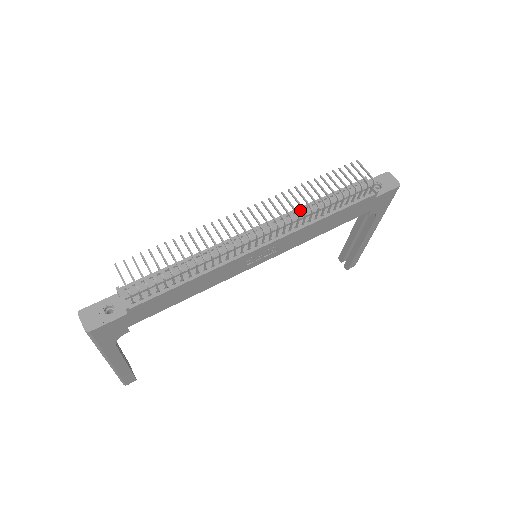
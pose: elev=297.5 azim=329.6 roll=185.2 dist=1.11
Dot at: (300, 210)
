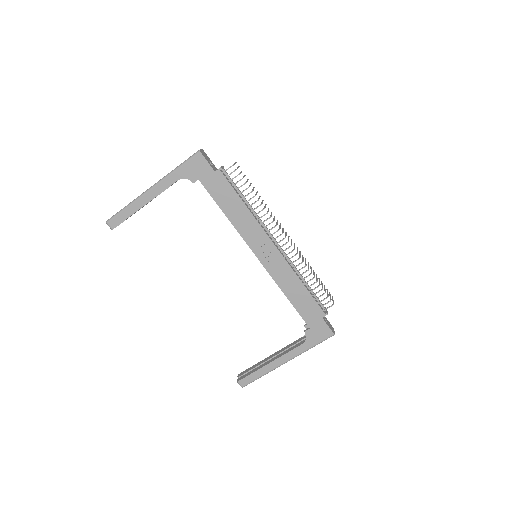
Dot at: occluded
